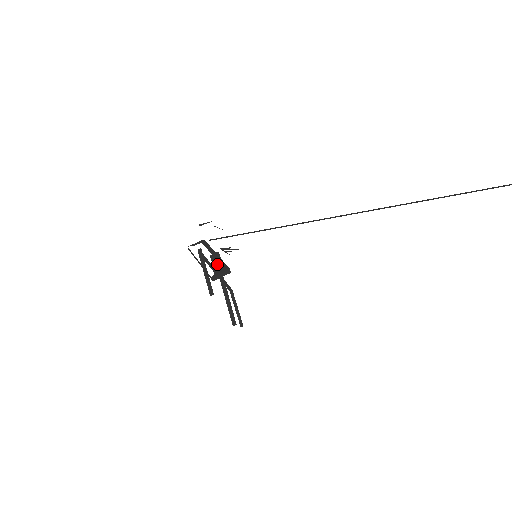
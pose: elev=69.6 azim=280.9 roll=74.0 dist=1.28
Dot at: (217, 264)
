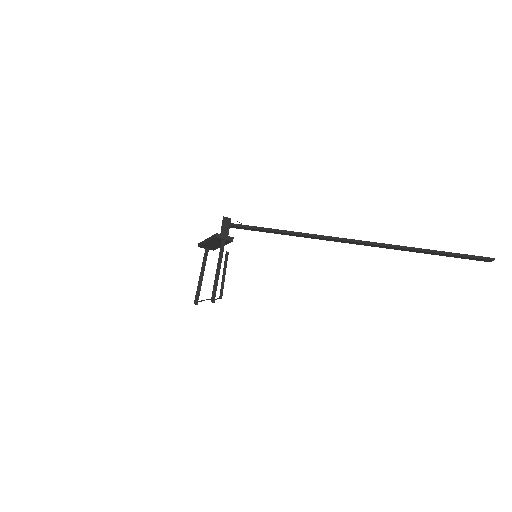
Dot at: (225, 229)
